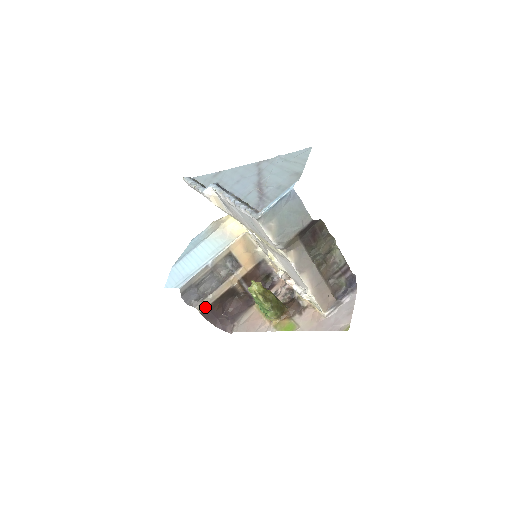
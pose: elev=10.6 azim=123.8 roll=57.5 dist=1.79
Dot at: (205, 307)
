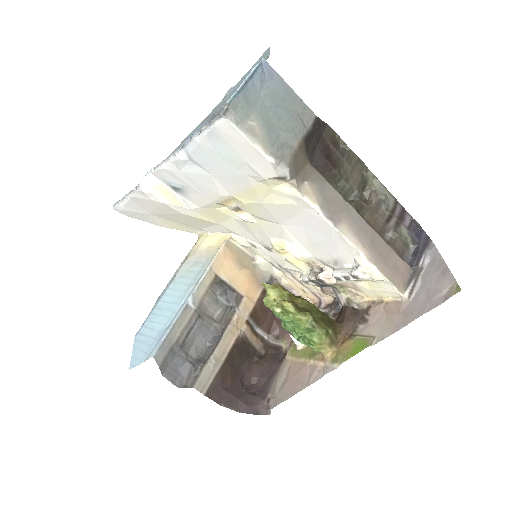
Dot at: (209, 382)
